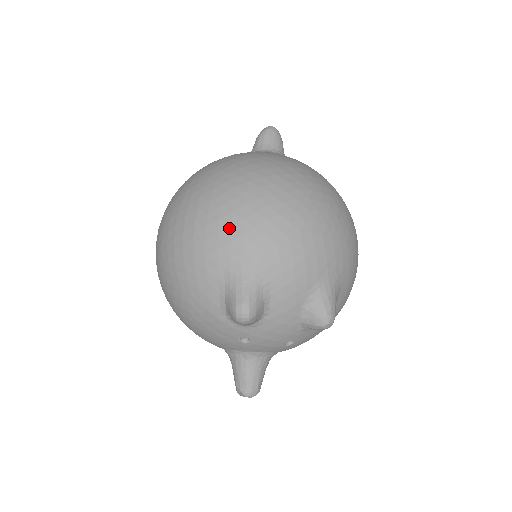
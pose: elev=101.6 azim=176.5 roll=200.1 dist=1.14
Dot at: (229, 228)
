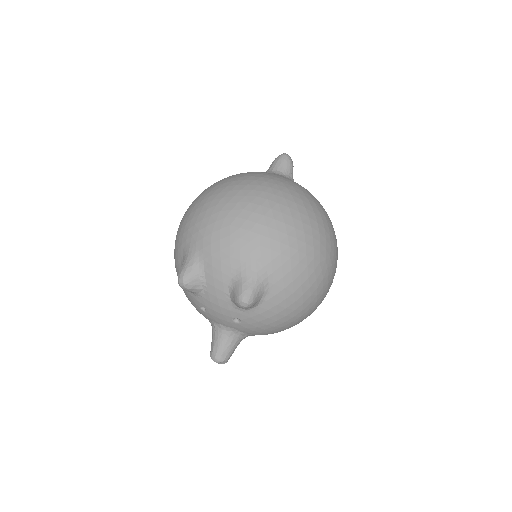
Dot at: (191, 220)
